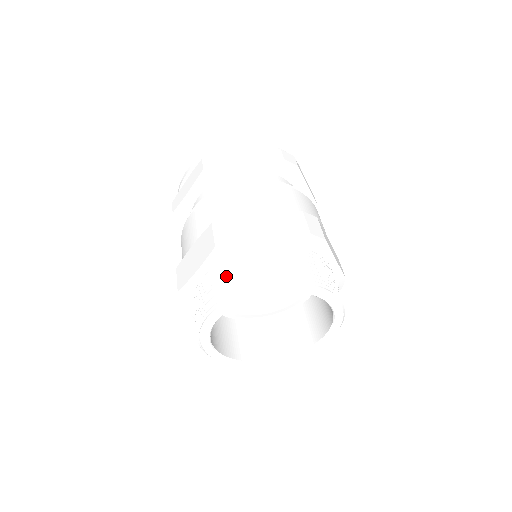
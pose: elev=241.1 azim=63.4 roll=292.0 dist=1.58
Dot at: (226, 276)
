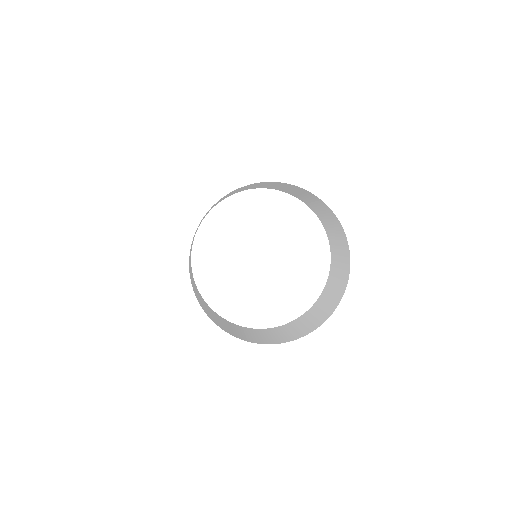
Dot at: occluded
